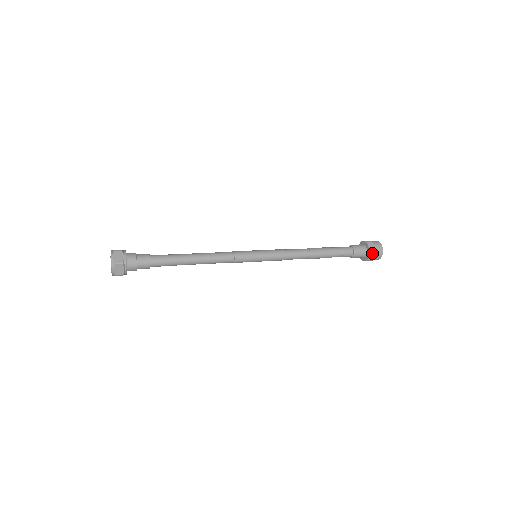
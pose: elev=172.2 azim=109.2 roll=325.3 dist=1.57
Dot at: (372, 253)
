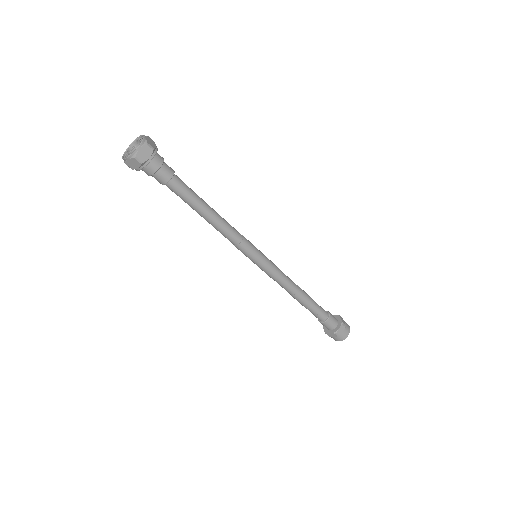
Dot at: (341, 318)
